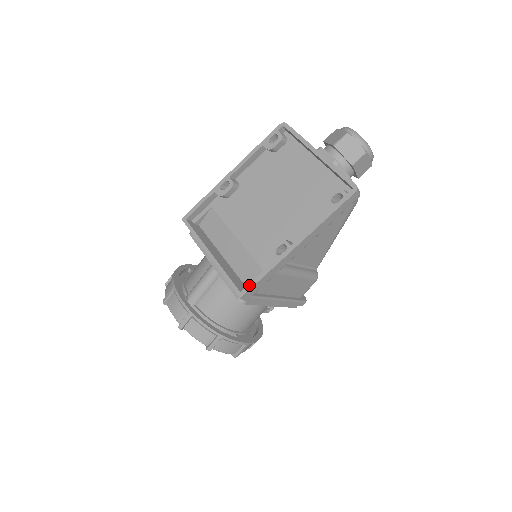
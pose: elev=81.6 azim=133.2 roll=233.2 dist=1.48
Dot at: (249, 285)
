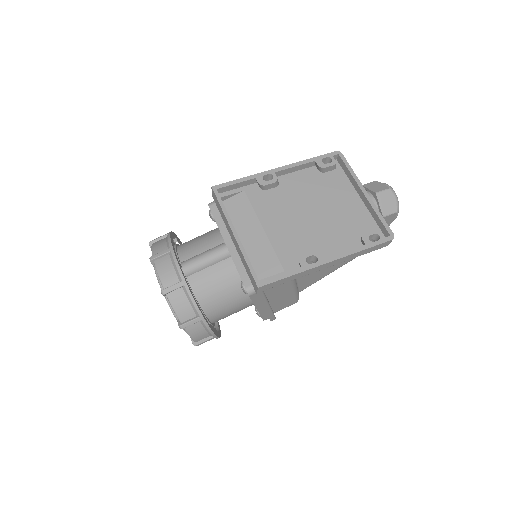
Dot at: (271, 279)
